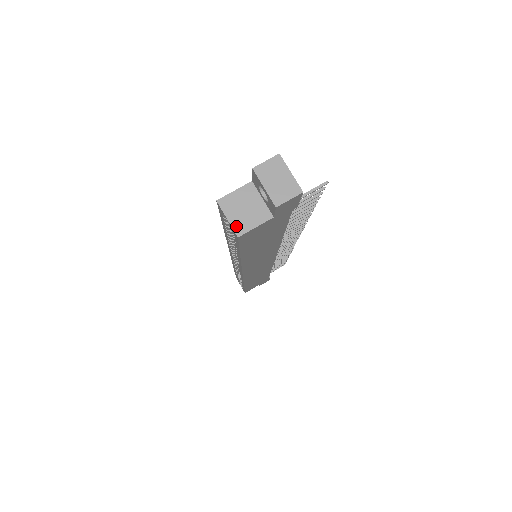
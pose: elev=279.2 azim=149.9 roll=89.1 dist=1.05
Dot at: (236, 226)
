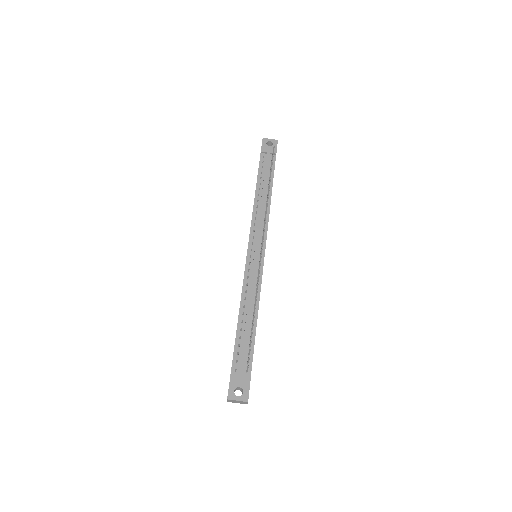
Dot at: occluded
